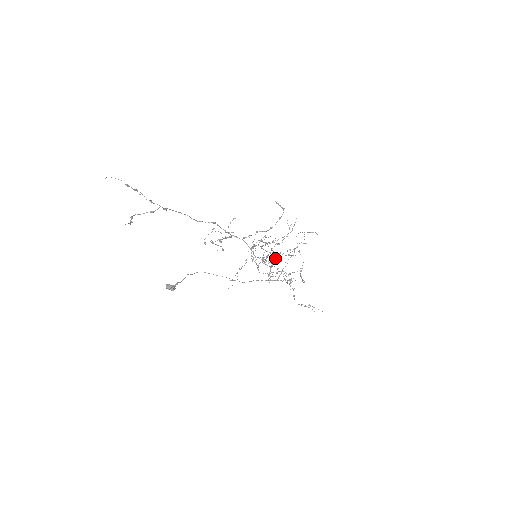
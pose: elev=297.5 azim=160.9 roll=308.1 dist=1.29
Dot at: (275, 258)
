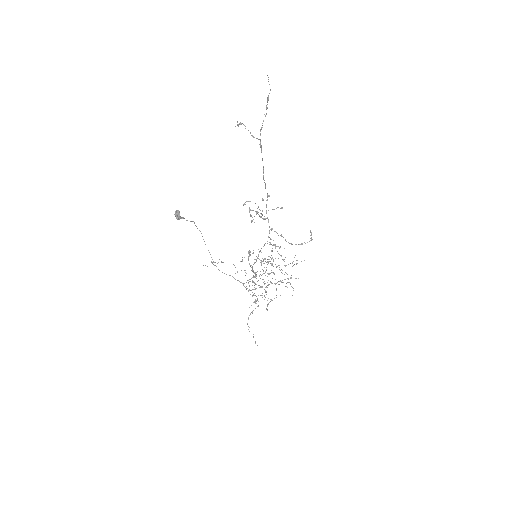
Dot at: (263, 273)
